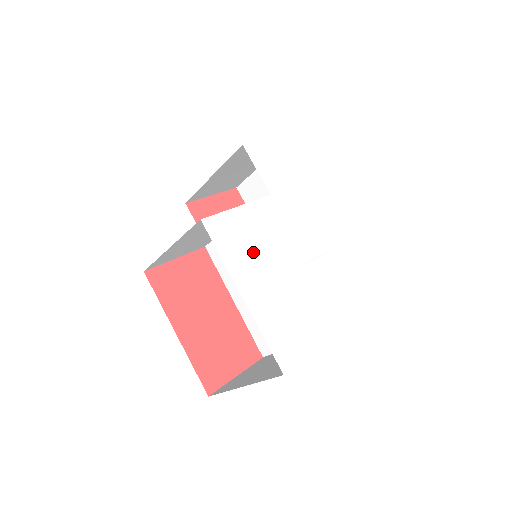
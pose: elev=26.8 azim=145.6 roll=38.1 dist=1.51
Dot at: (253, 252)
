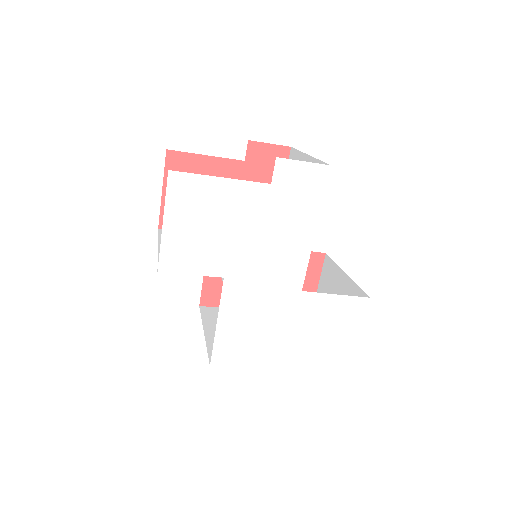
Dot at: (260, 337)
